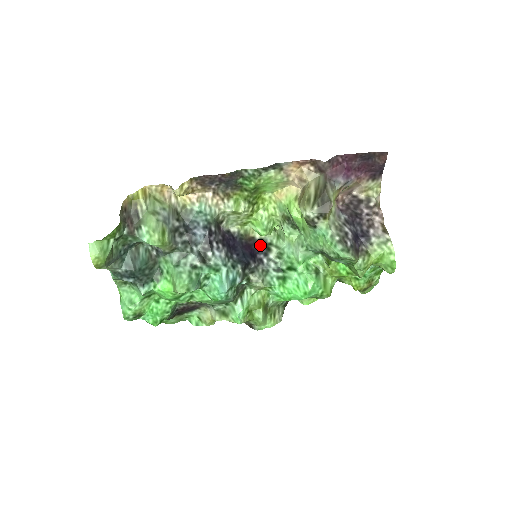
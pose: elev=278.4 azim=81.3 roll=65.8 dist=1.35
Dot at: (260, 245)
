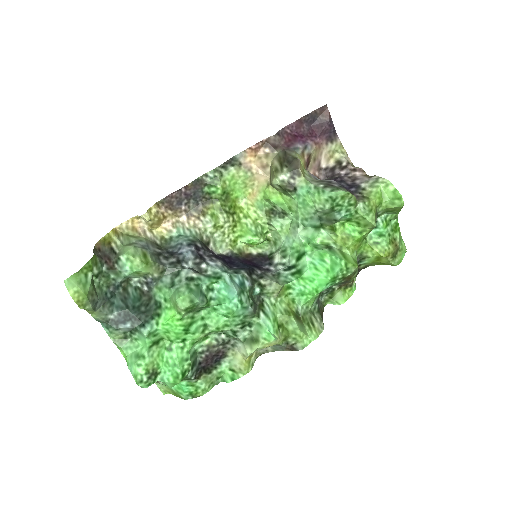
Dot at: (261, 259)
